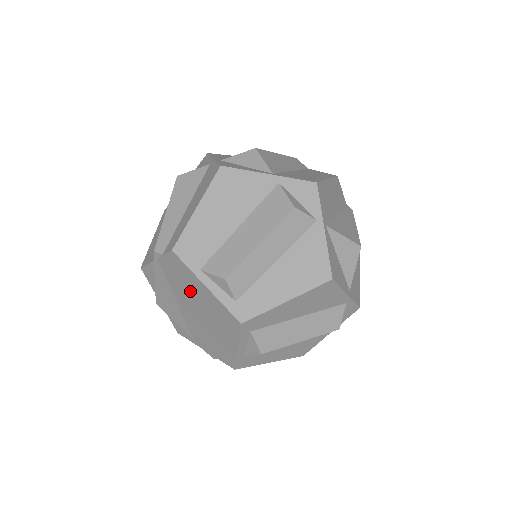
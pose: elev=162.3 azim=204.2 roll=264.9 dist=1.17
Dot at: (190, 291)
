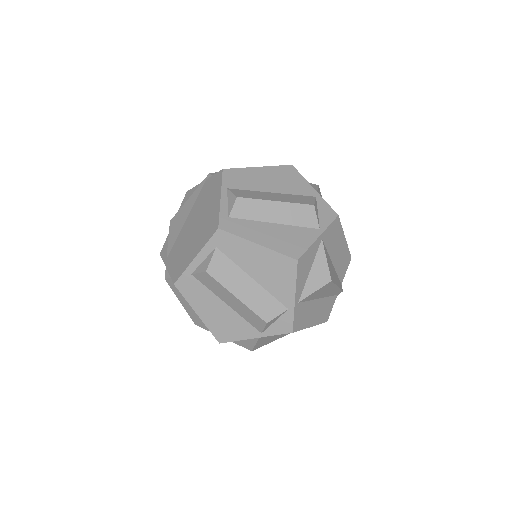
Dot at: (205, 205)
